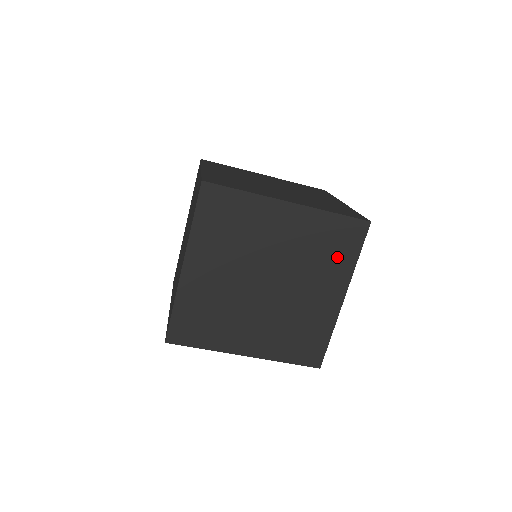
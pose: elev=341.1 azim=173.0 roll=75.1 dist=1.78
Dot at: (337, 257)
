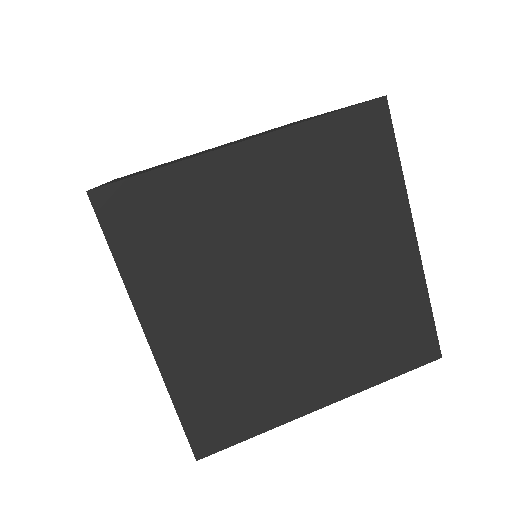
Dot at: (377, 352)
